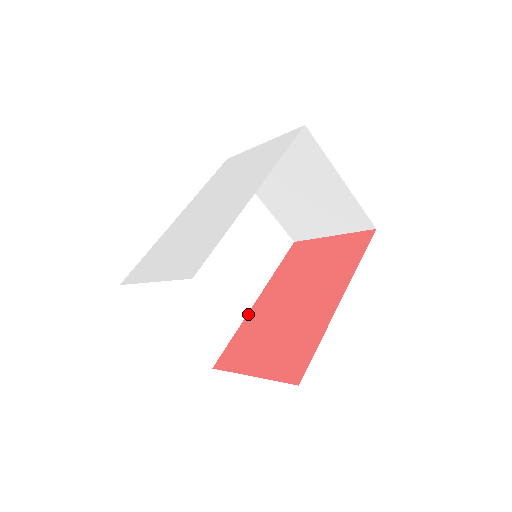
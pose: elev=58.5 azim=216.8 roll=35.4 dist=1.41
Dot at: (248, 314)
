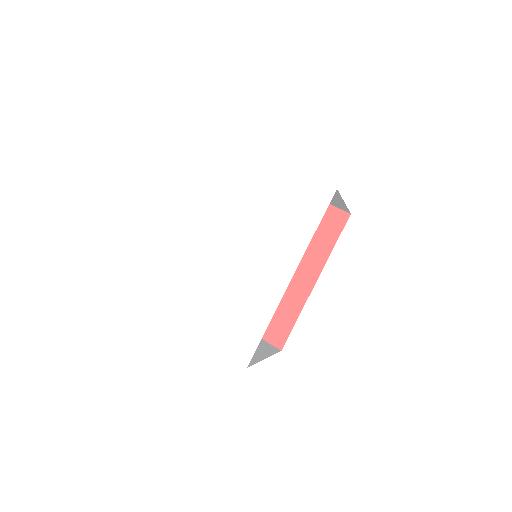
Dot at: occluded
